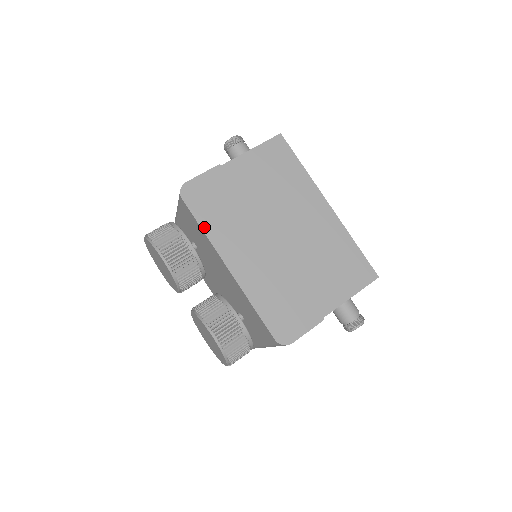
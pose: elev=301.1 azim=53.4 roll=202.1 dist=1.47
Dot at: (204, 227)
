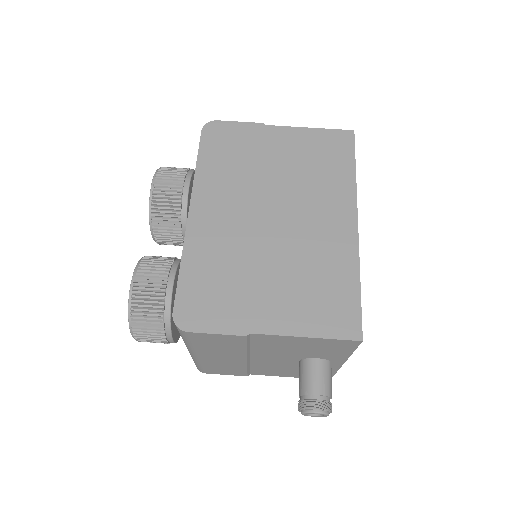
Dot at: (200, 164)
